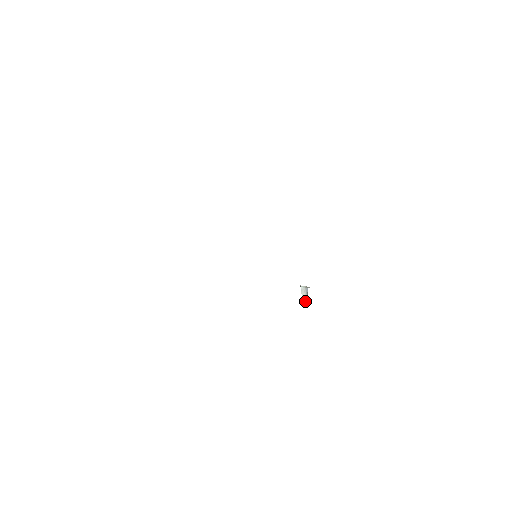
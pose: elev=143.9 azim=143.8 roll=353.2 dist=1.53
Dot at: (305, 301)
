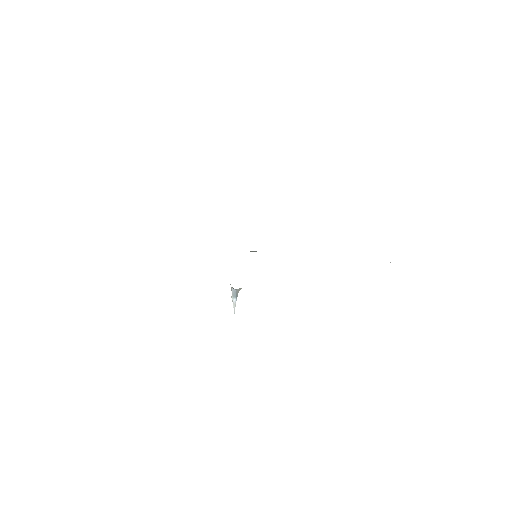
Dot at: (234, 305)
